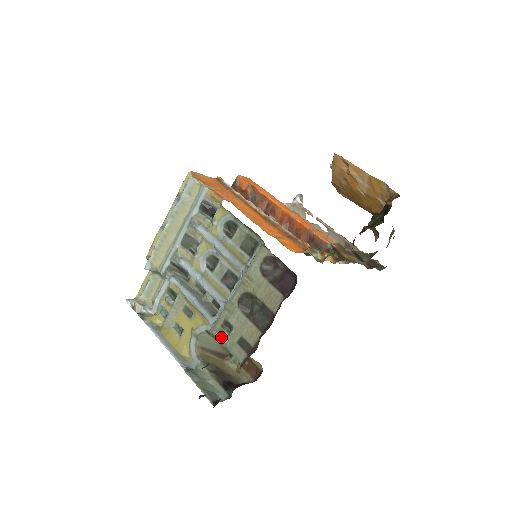
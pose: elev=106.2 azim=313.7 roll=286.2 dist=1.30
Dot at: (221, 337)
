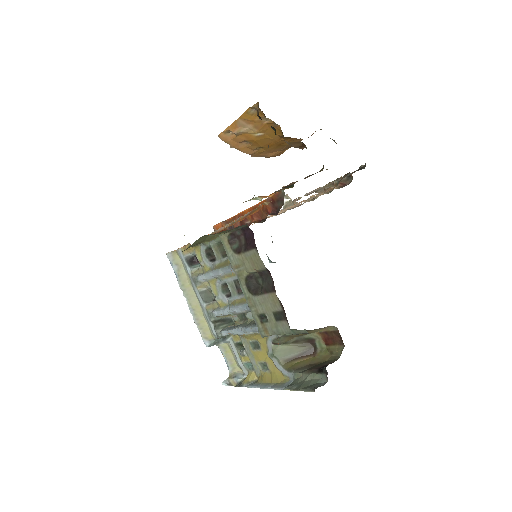
Dot at: (268, 331)
